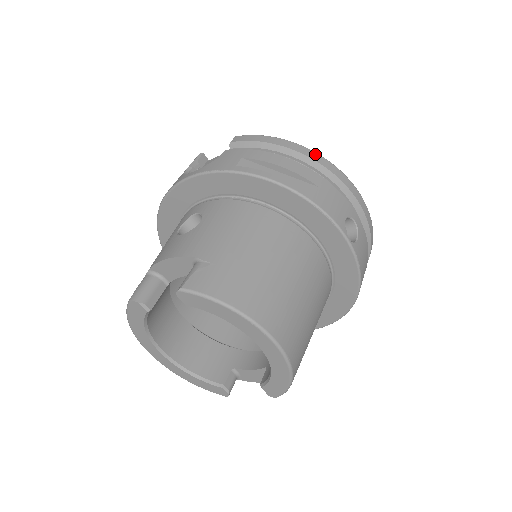
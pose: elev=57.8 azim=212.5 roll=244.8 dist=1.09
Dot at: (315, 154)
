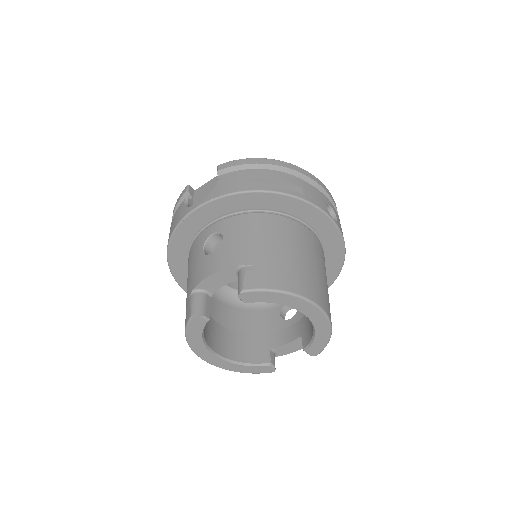
Dot at: (287, 164)
